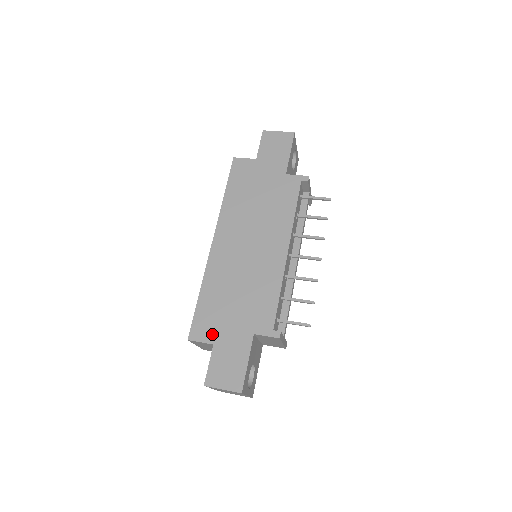
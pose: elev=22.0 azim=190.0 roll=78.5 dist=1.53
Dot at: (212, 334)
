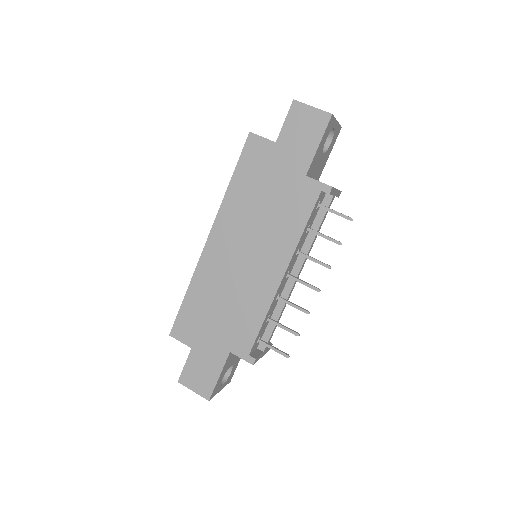
Dot at: (192, 338)
